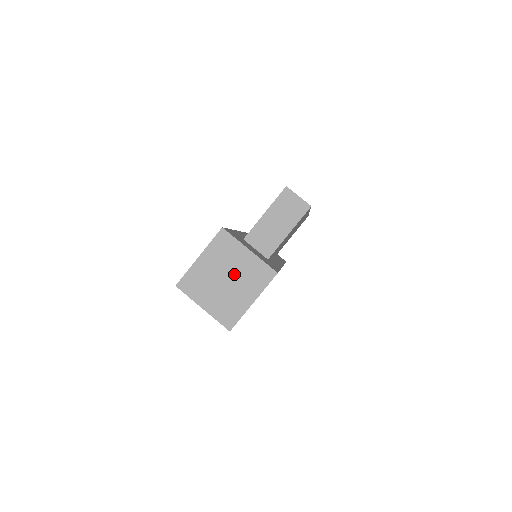
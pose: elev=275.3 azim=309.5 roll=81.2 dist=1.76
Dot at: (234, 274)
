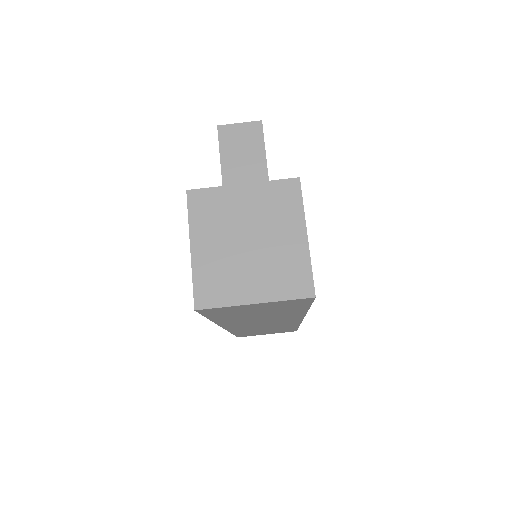
Dot at: (252, 226)
